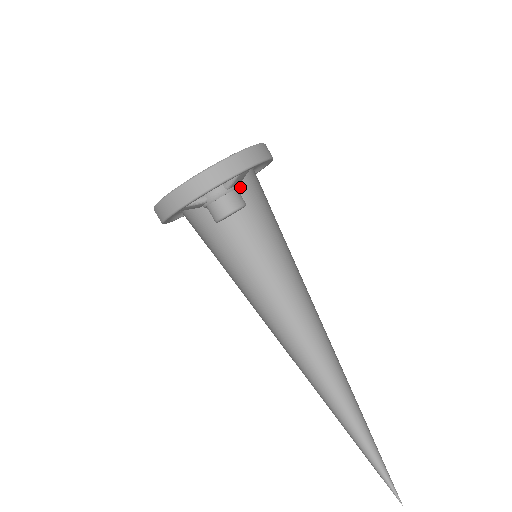
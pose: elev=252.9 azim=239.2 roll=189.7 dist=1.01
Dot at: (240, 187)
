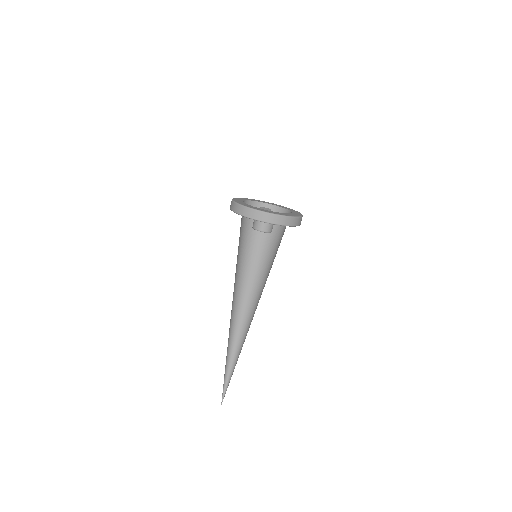
Dot at: occluded
